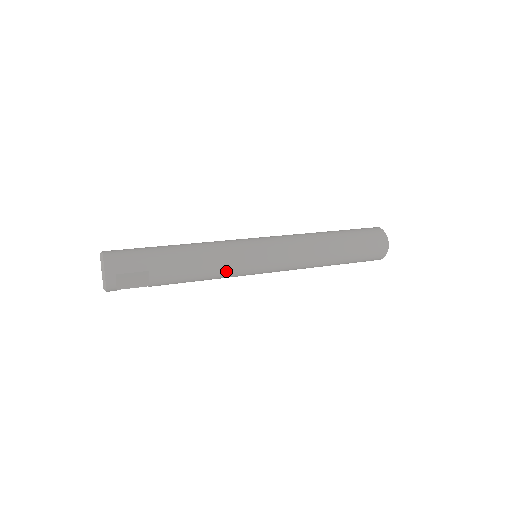
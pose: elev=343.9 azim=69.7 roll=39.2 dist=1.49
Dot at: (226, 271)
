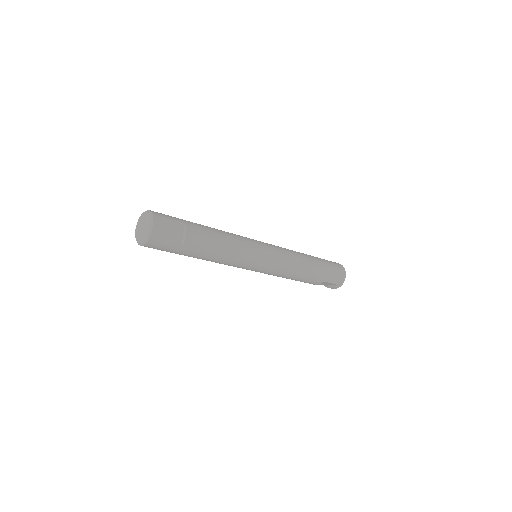
Dot at: (241, 245)
